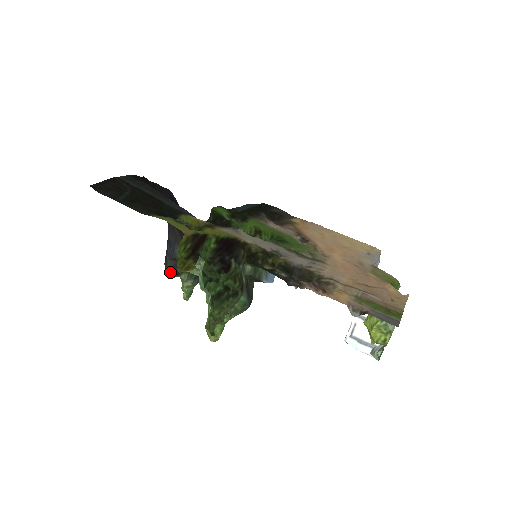
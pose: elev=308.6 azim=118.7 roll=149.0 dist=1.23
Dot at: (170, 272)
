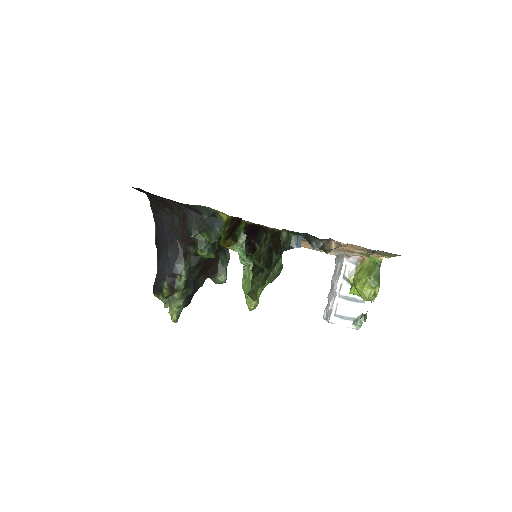
Dot at: (165, 292)
